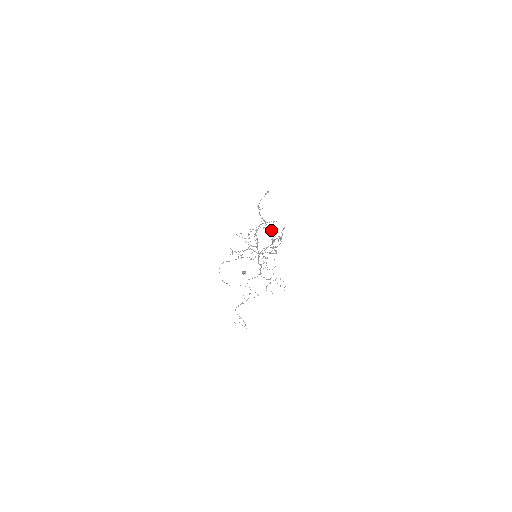
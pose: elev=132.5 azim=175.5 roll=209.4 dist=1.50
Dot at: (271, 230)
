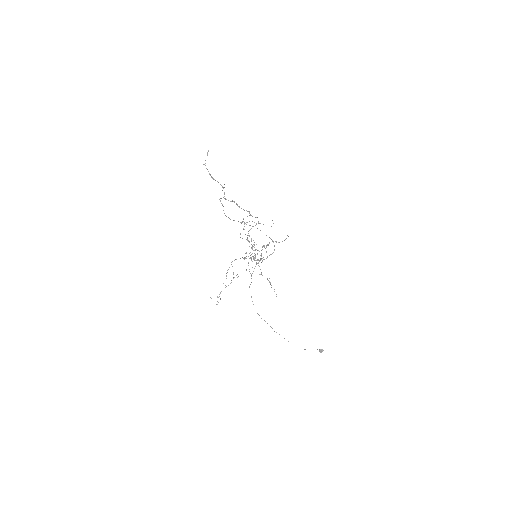
Dot at: (249, 213)
